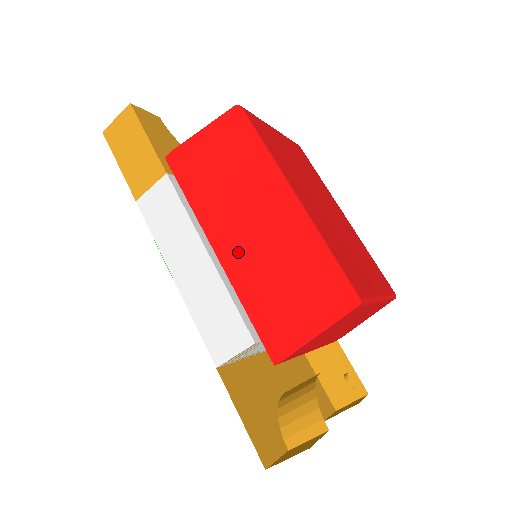
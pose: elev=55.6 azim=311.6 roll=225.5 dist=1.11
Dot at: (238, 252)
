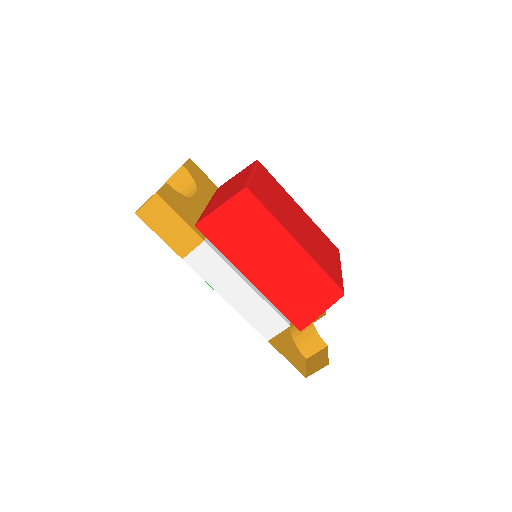
Dot at: (266, 279)
